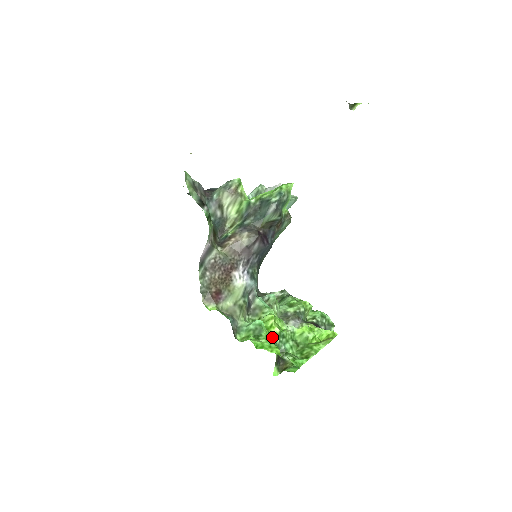
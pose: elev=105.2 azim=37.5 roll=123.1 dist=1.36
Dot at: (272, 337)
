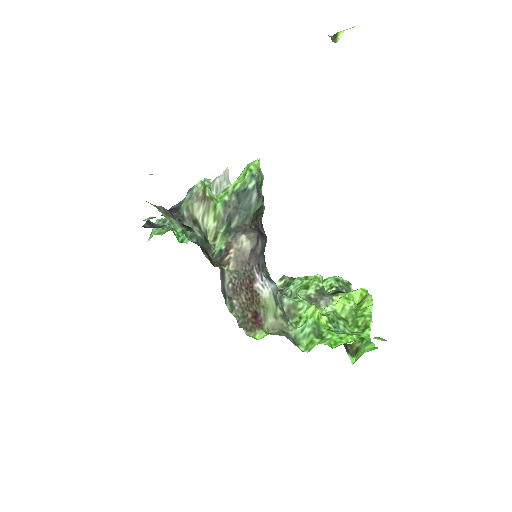
Dot at: occluded
